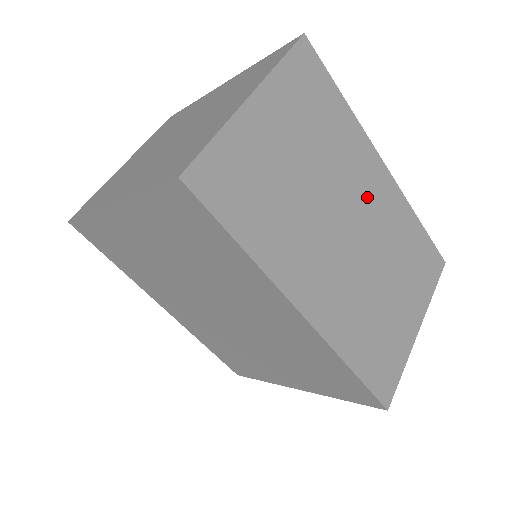
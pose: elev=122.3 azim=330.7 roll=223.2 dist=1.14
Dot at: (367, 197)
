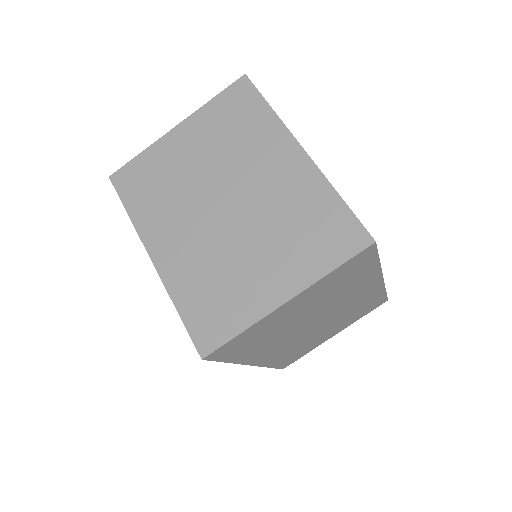
Dot at: (349, 301)
